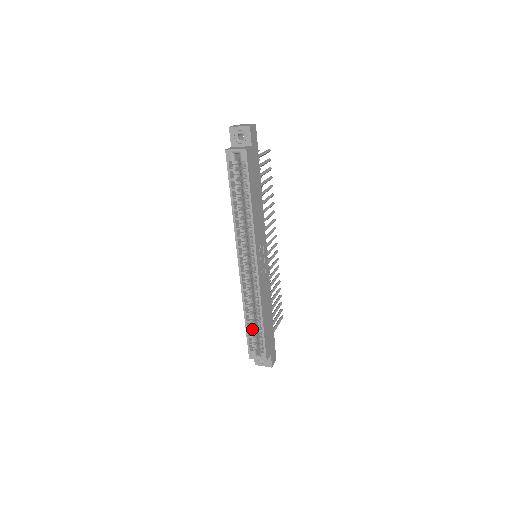
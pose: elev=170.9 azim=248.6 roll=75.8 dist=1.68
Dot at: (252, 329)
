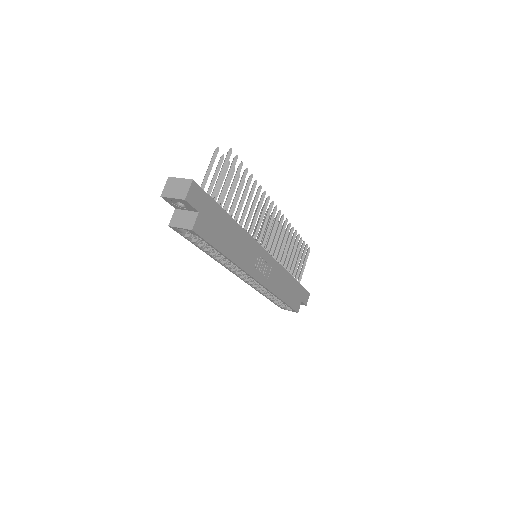
Dot at: (275, 299)
